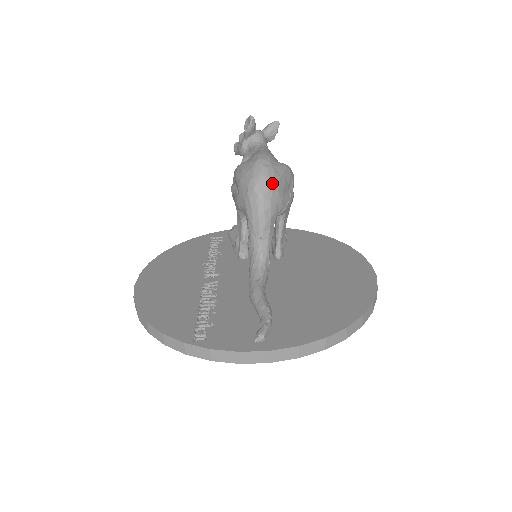
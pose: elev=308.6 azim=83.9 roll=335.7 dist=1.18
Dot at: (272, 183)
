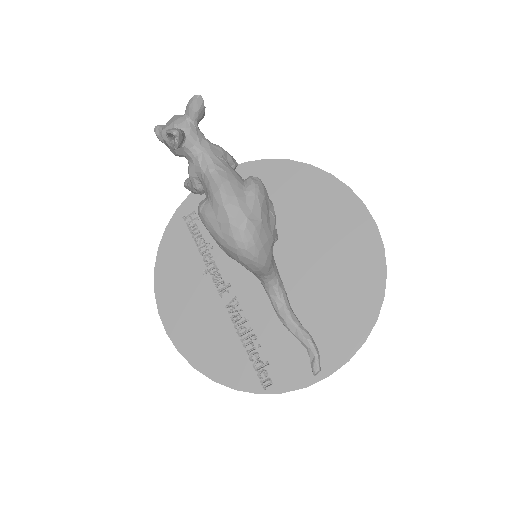
Dot at: (259, 240)
